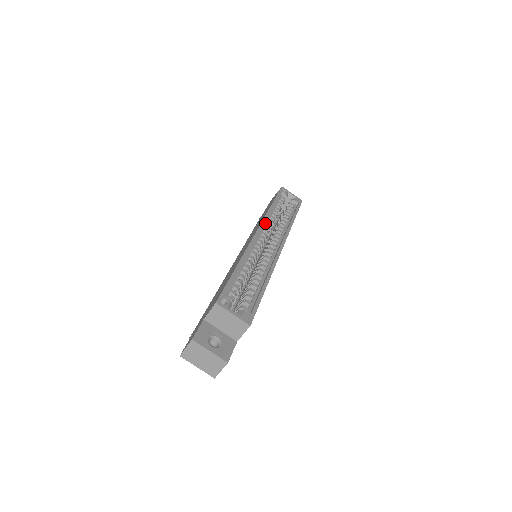
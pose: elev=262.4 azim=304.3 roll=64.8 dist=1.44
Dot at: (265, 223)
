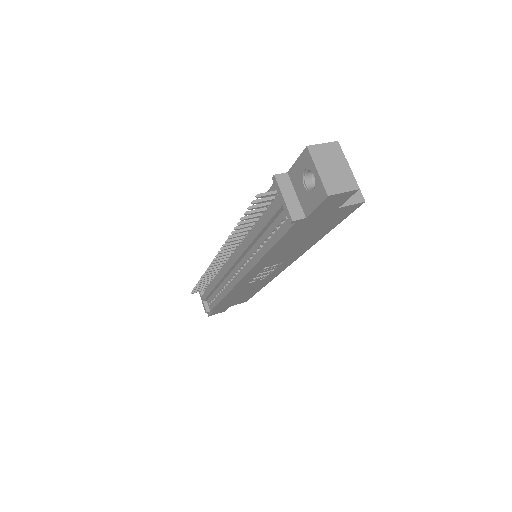
Dot at: occluded
